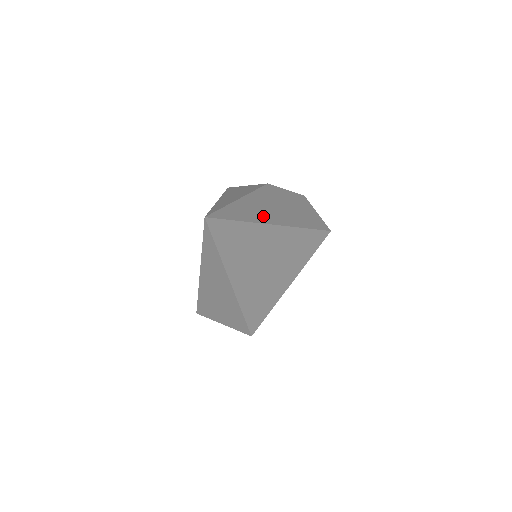
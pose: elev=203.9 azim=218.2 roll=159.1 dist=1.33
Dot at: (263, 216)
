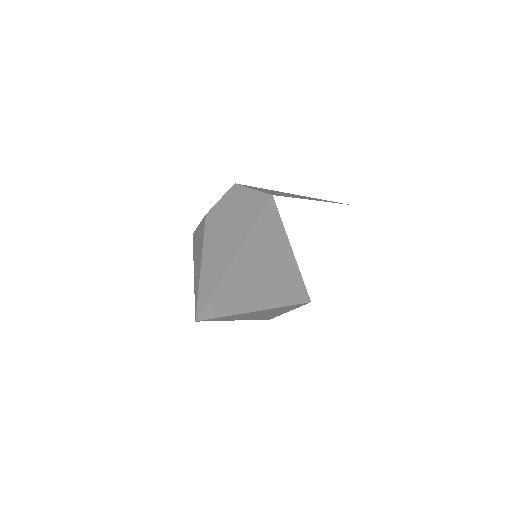
Dot at: (224, 259)
